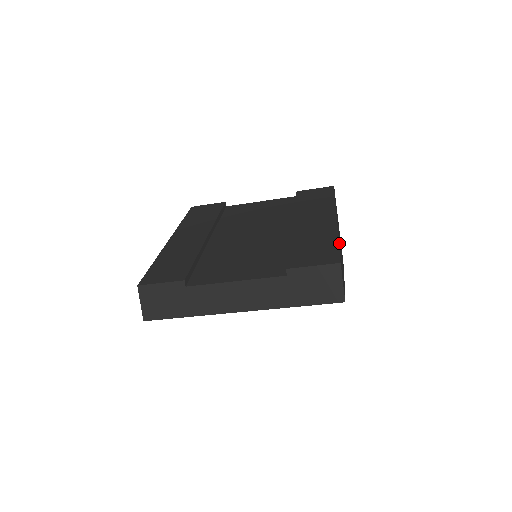
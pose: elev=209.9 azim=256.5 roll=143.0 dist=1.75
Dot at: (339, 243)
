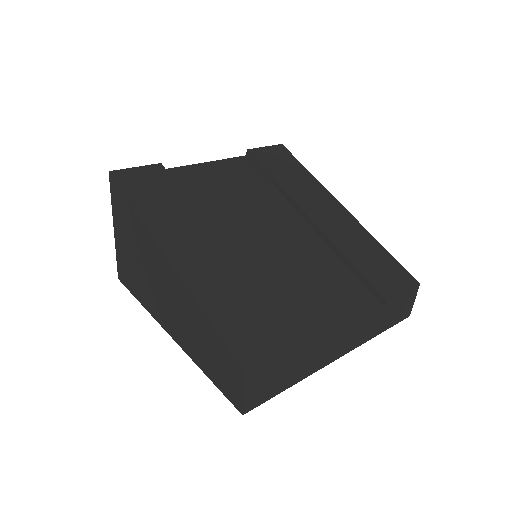
Dot at: occluded
